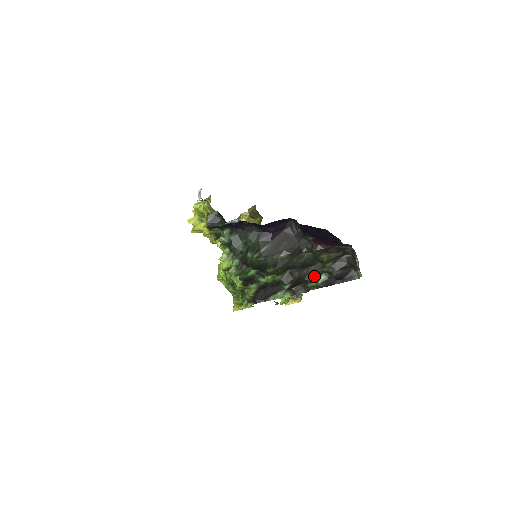
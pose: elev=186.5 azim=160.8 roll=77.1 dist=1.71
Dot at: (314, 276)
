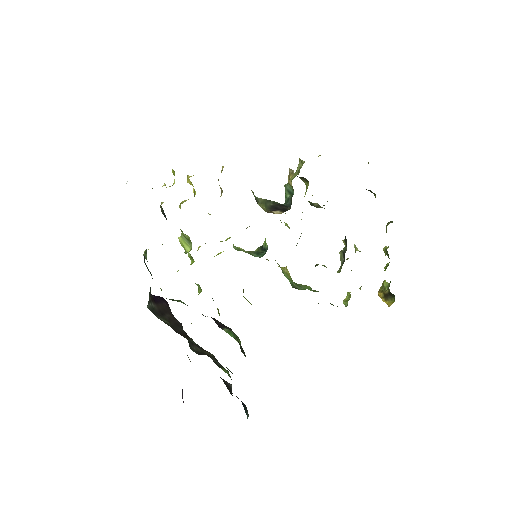
Dot at: (220, 364)
